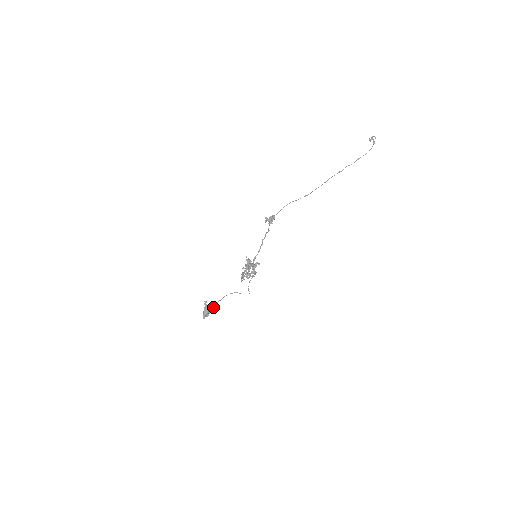
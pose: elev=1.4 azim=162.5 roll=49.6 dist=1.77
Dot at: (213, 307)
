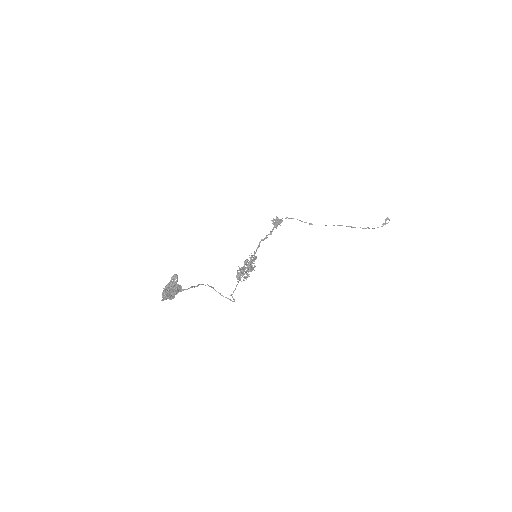
Dot at: (180, 290)
